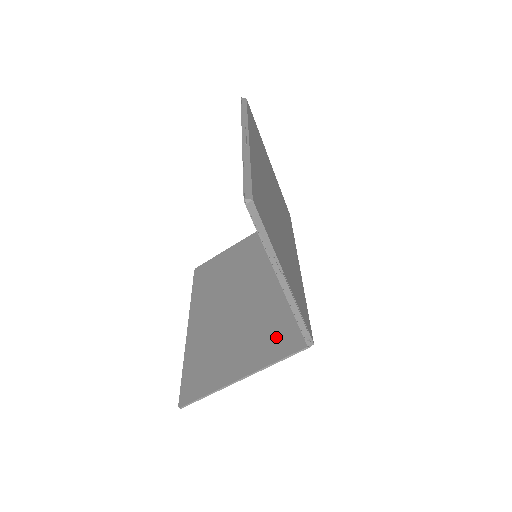
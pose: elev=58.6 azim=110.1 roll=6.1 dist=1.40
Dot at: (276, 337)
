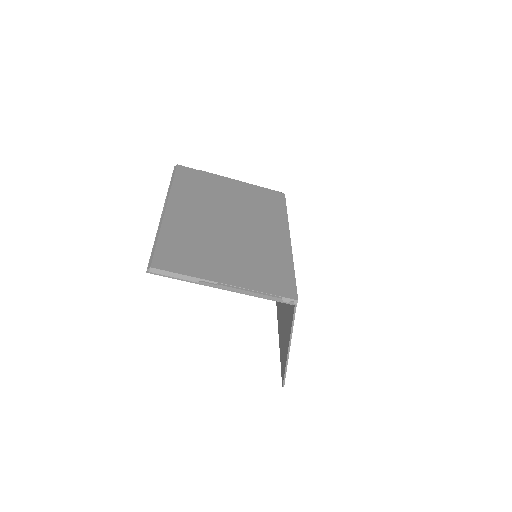
Dot at: (289, 307)
